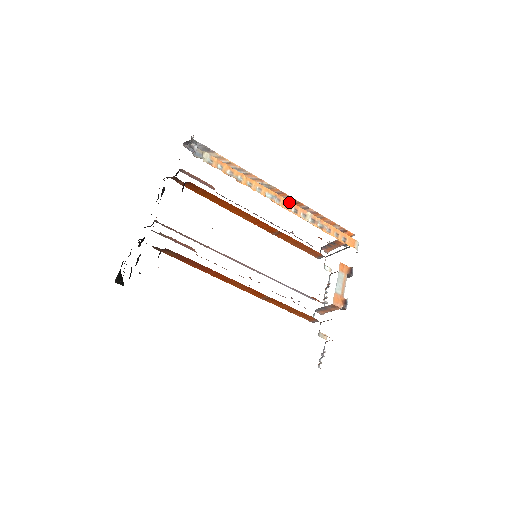
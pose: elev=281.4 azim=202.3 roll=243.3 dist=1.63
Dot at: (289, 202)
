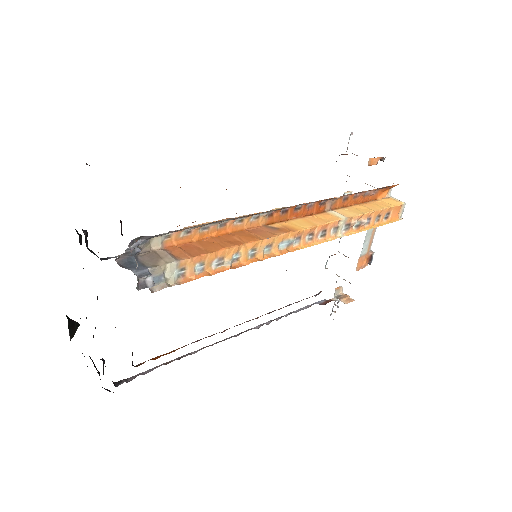
Dot at: (314, 228)
